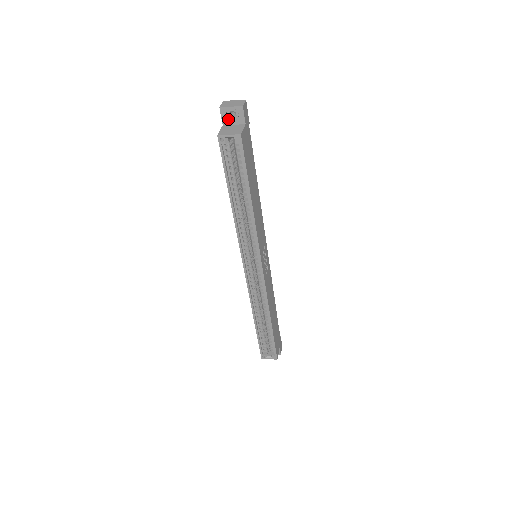
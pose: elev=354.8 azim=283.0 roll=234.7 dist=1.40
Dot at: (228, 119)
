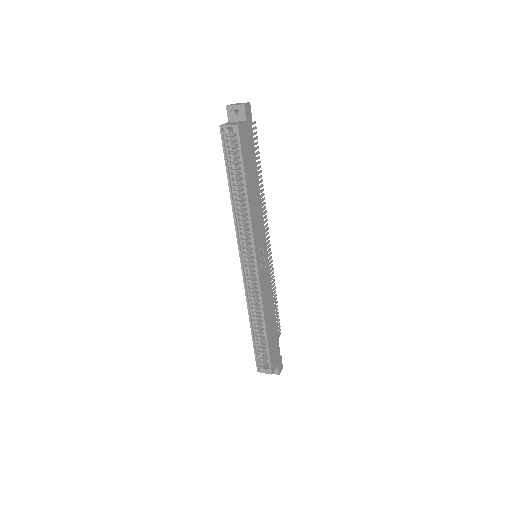
Dot at: (233, 116)
